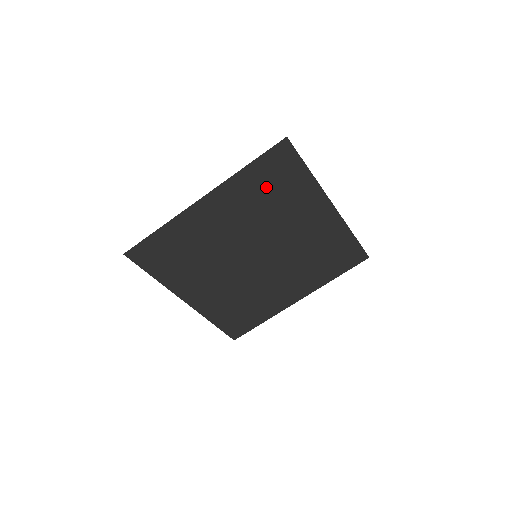
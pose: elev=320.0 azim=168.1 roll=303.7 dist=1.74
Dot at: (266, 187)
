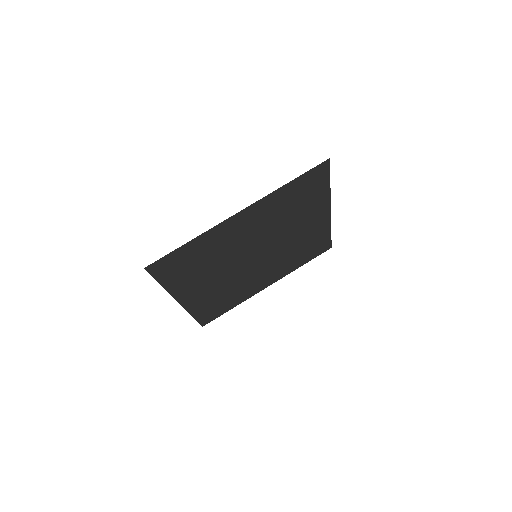
Dot at: (293, 199)
